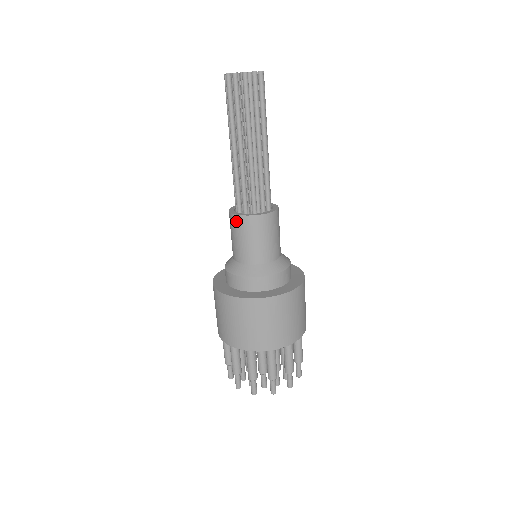
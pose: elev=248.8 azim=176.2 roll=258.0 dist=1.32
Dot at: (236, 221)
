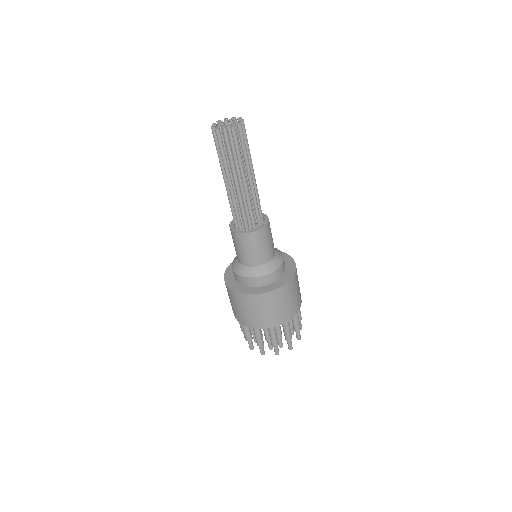
Dot at: (253, 237)
